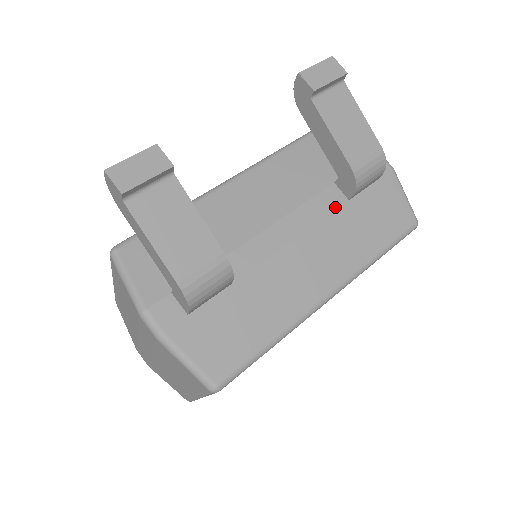
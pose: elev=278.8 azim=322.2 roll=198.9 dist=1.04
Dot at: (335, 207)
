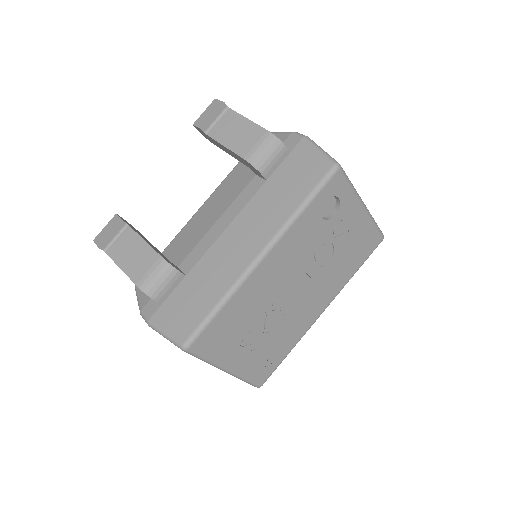
Dot at: (256, 191)
